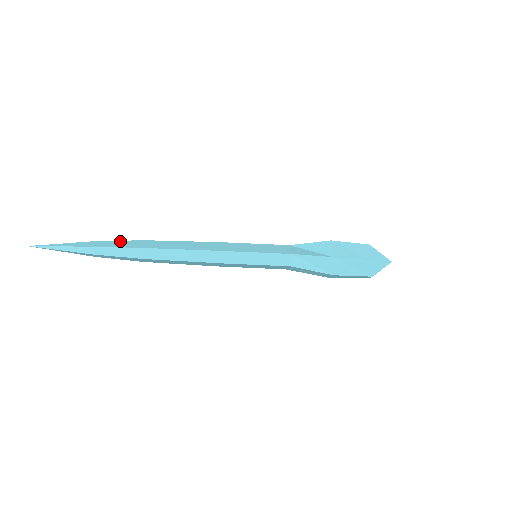
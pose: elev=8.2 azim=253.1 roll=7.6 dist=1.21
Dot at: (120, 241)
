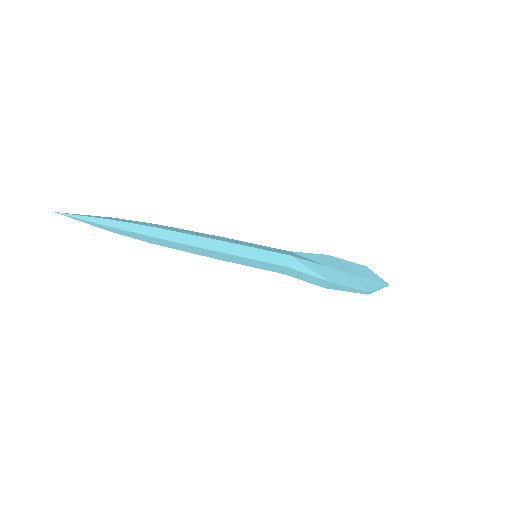
Dot at: (134, 221)
